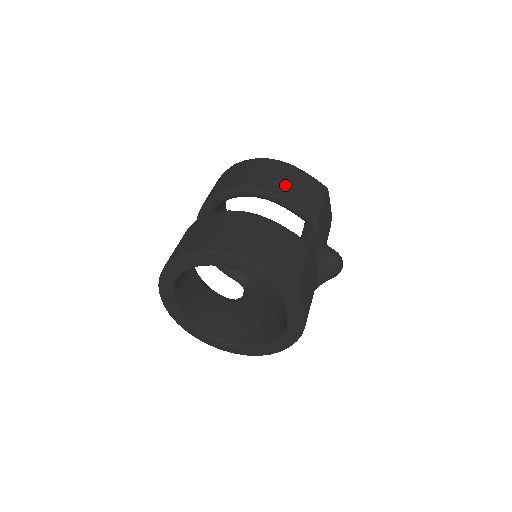
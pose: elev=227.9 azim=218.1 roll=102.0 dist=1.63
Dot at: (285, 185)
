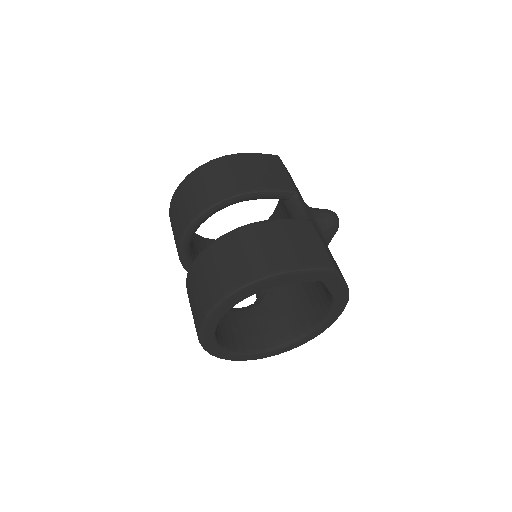
Dot at: (248, 178)
